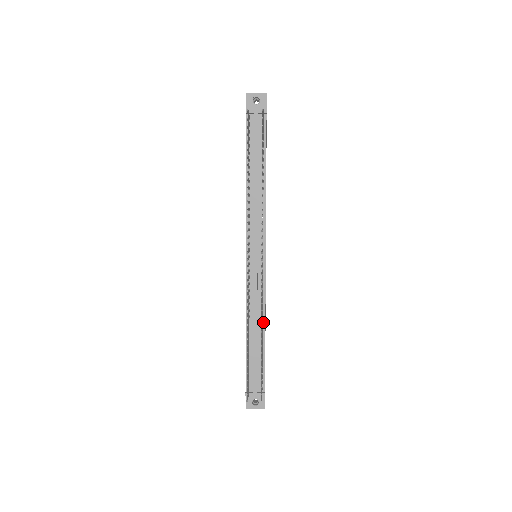
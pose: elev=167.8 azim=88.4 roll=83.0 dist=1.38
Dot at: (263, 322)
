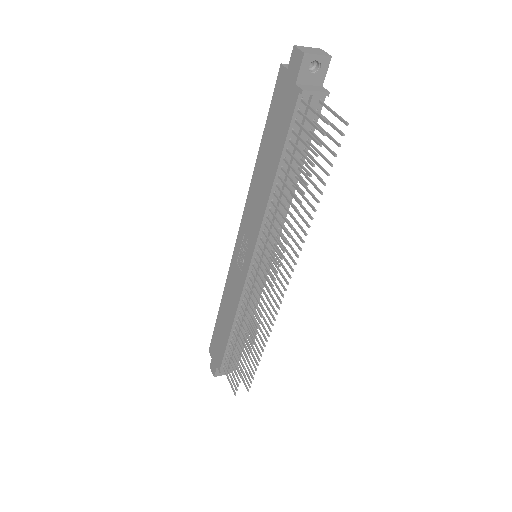
Dot at: occluded
